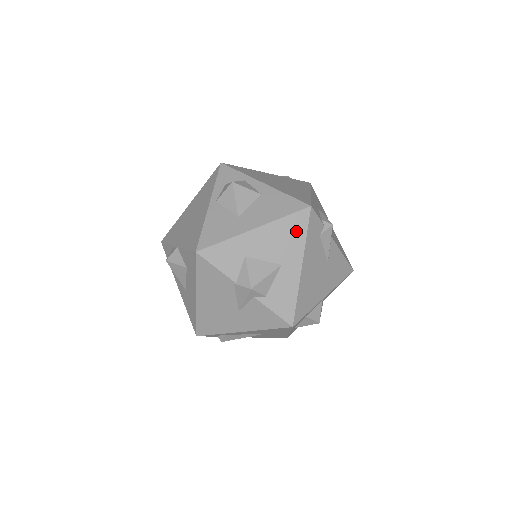
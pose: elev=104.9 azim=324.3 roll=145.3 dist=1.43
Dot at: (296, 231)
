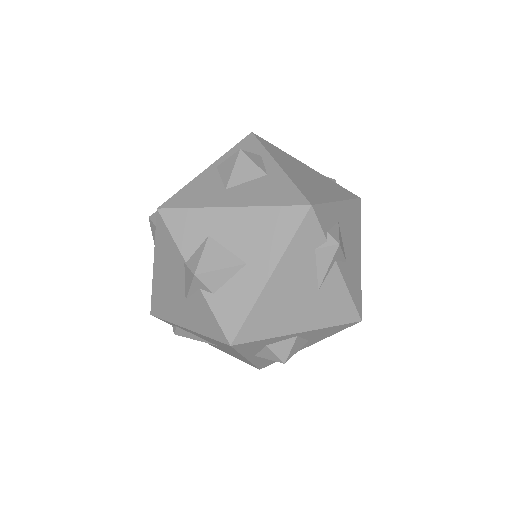
Dot at: (280, 229)
